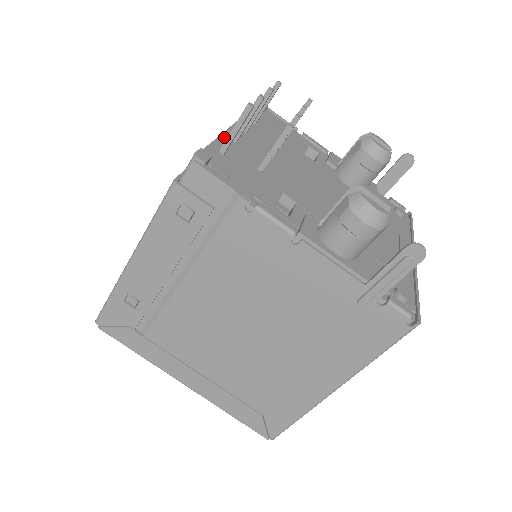
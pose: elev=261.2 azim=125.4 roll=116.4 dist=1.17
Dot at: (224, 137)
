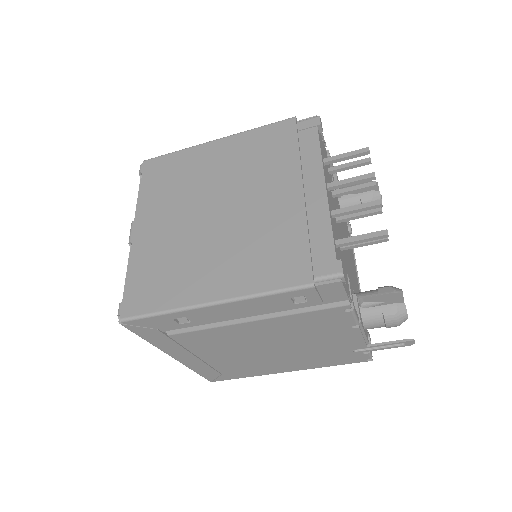
Dot at: (331, 215)
